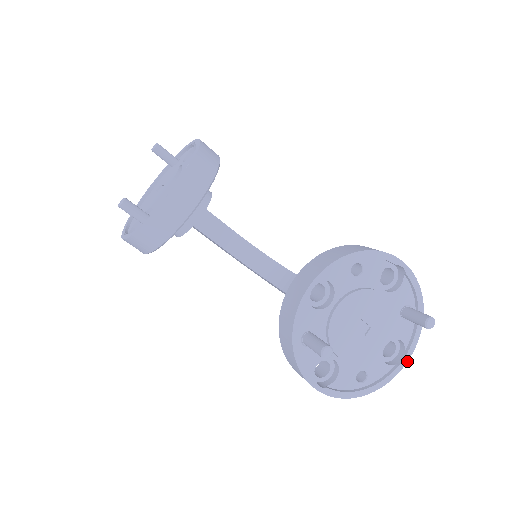
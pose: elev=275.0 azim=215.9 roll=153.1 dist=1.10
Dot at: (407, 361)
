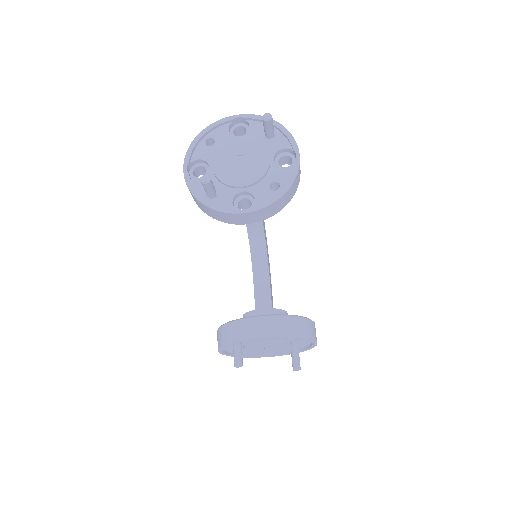
Dot at: (272, 356)
